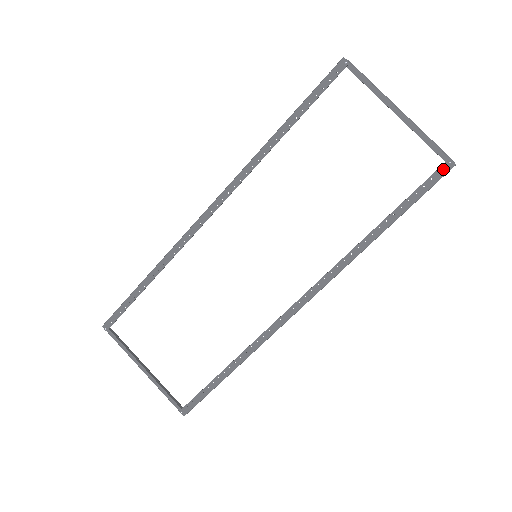
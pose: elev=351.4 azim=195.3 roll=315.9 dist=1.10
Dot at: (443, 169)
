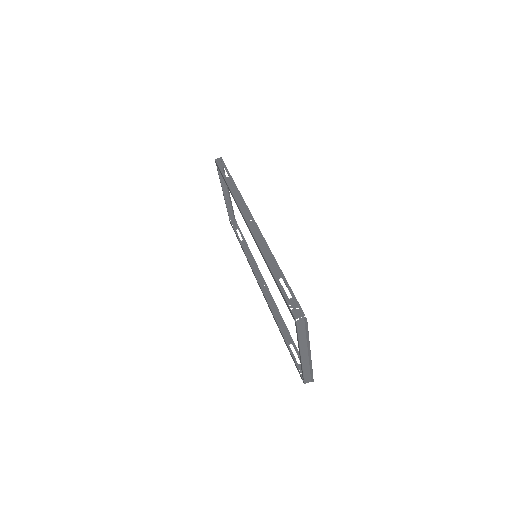
Dot at: (301, 376)
